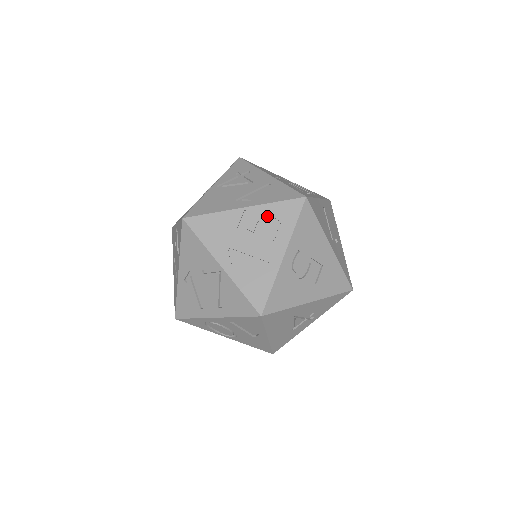
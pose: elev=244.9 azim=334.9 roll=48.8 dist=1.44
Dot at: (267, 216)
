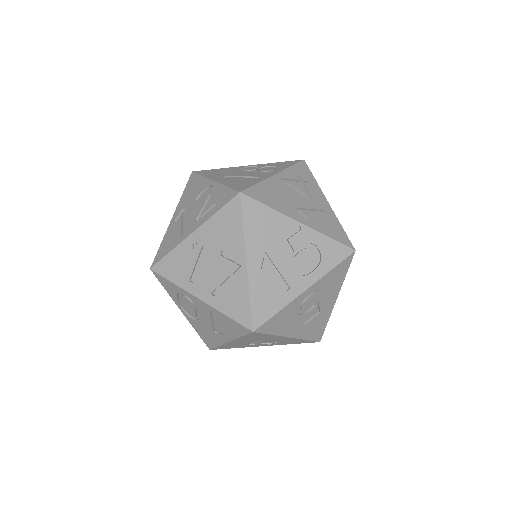
Dot at: (314, 244)
